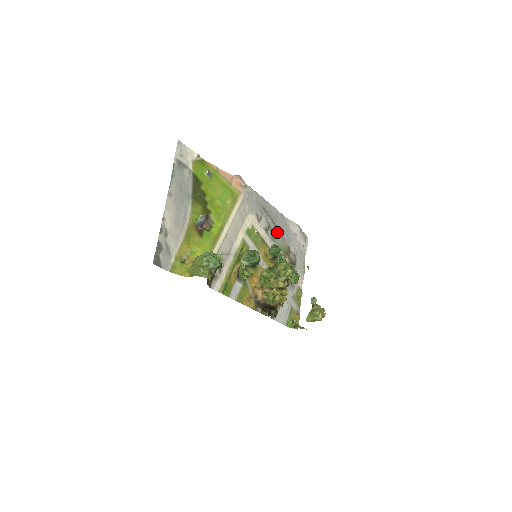
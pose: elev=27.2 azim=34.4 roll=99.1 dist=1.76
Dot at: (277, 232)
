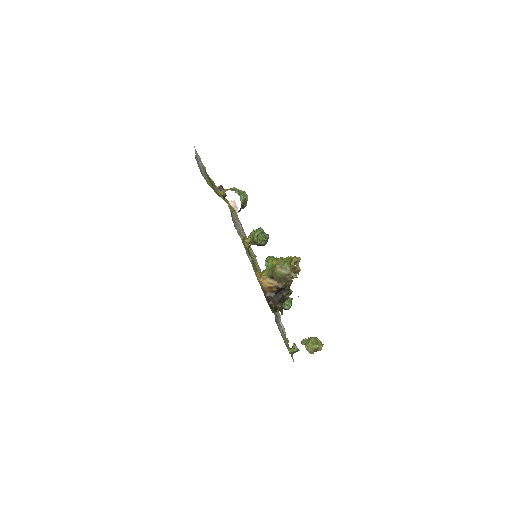
Dot at: occluded
